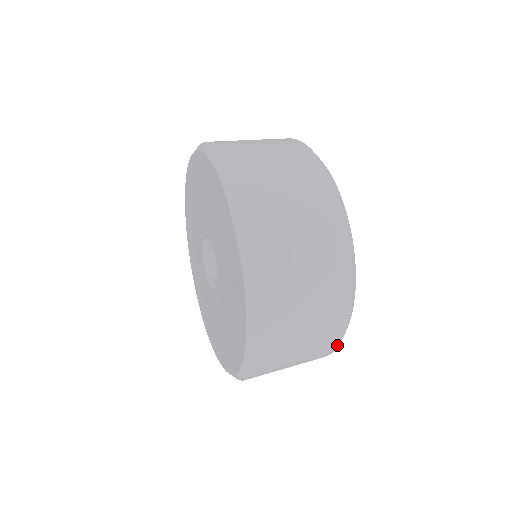
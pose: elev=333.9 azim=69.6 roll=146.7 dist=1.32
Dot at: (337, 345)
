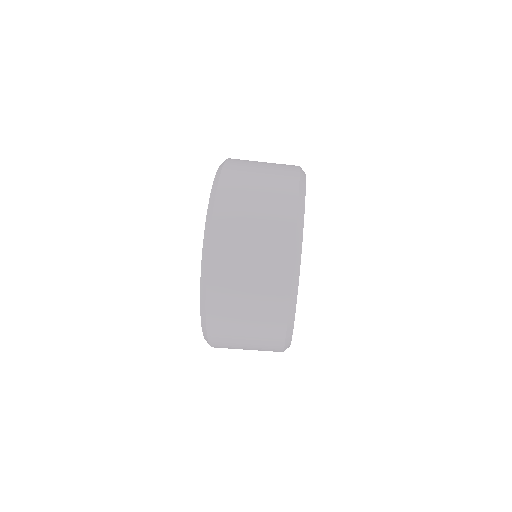
Dot at: occluded
